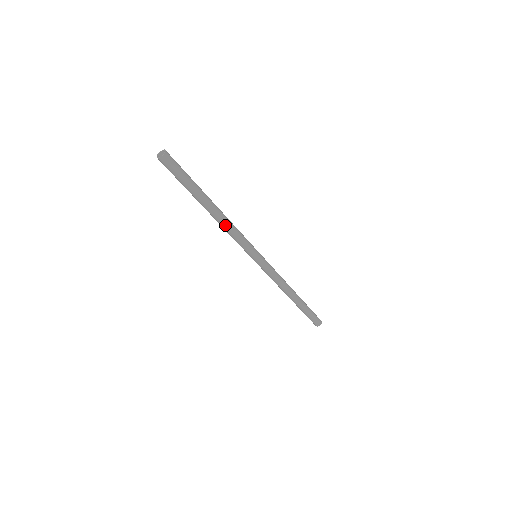
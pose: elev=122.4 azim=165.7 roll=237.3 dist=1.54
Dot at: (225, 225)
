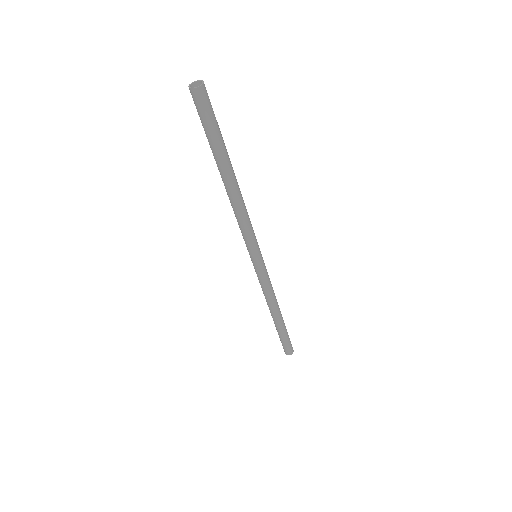
Dot at: (233, 206)
